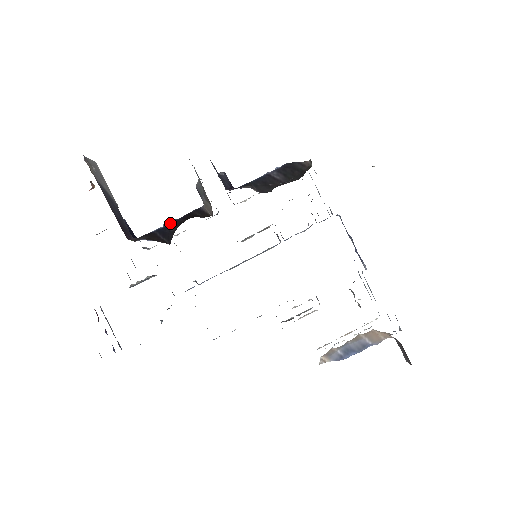
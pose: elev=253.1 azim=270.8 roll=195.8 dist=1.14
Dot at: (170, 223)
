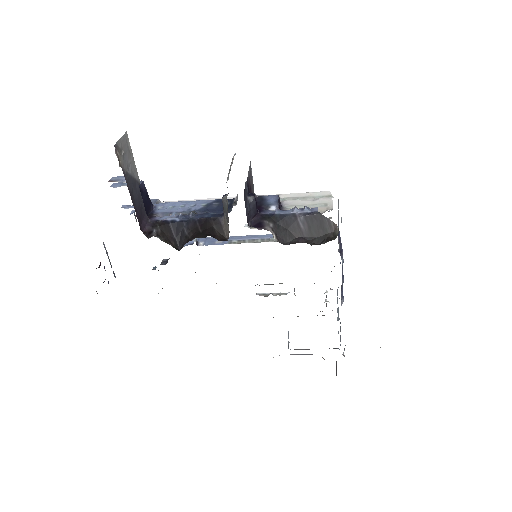
Dot at: (186, 220)
